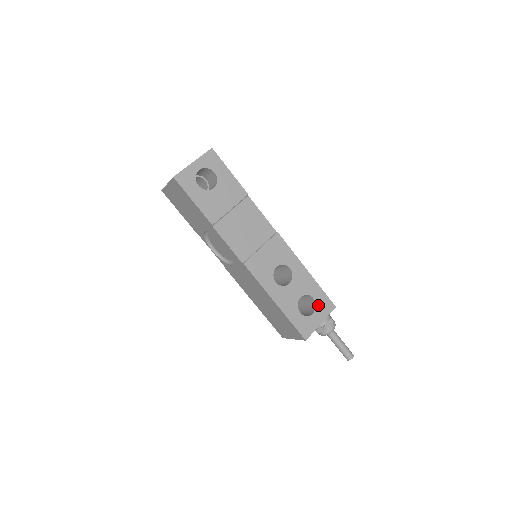
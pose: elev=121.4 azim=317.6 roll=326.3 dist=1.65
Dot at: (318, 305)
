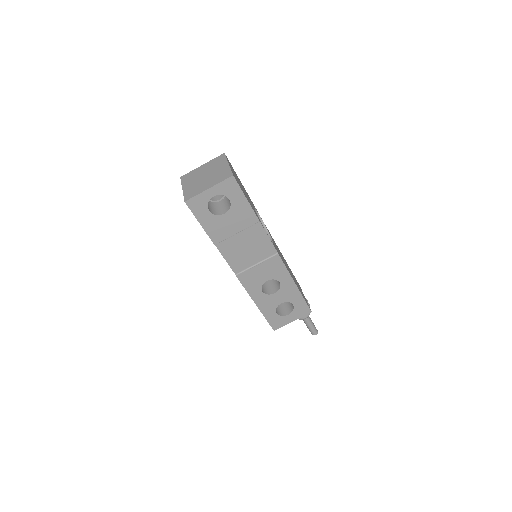
Dot at: (296, 310)
